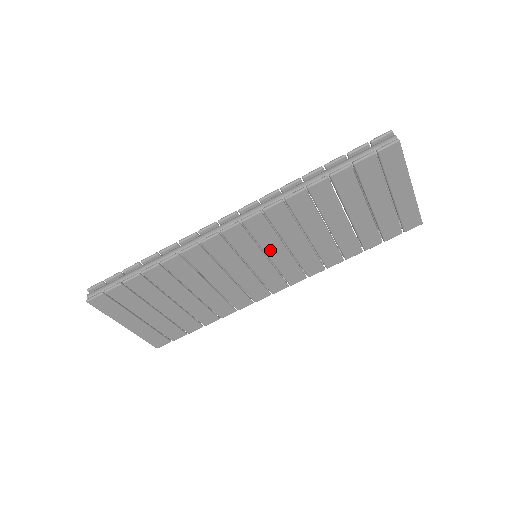
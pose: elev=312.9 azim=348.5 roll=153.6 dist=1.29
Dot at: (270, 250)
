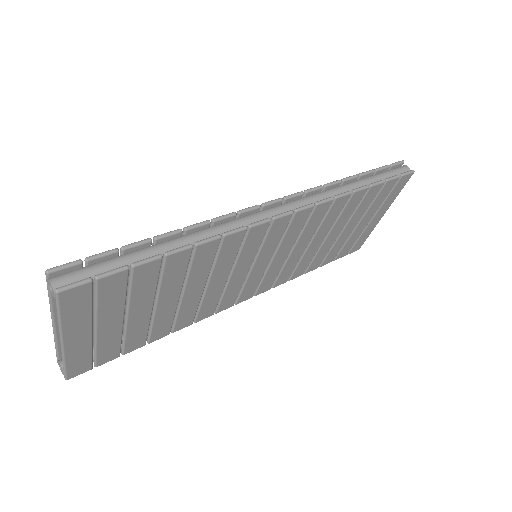
Dot at: (281, 251)
